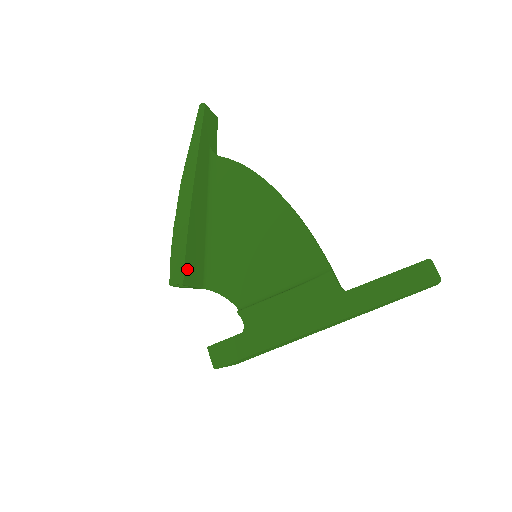
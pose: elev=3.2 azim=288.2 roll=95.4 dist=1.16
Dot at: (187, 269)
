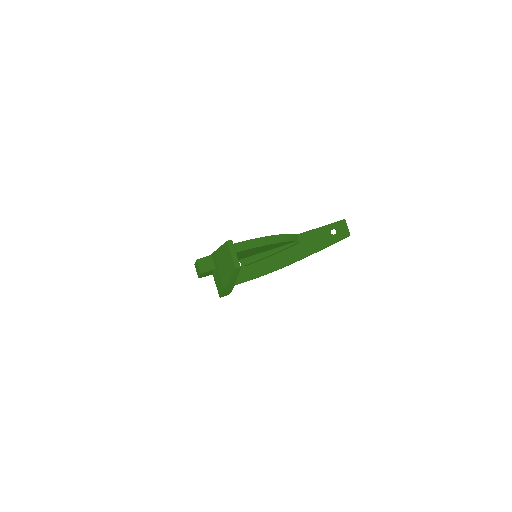
Dot at: occluded
